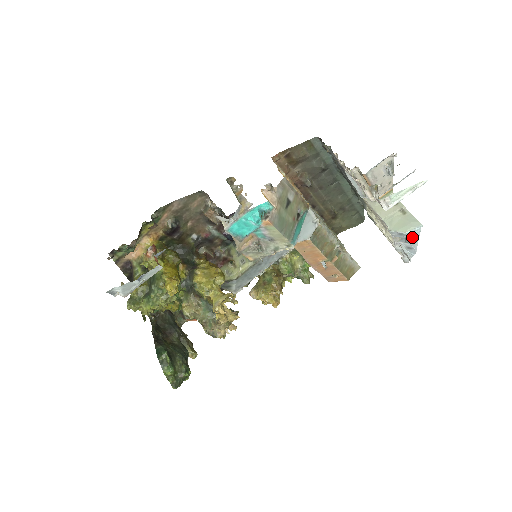
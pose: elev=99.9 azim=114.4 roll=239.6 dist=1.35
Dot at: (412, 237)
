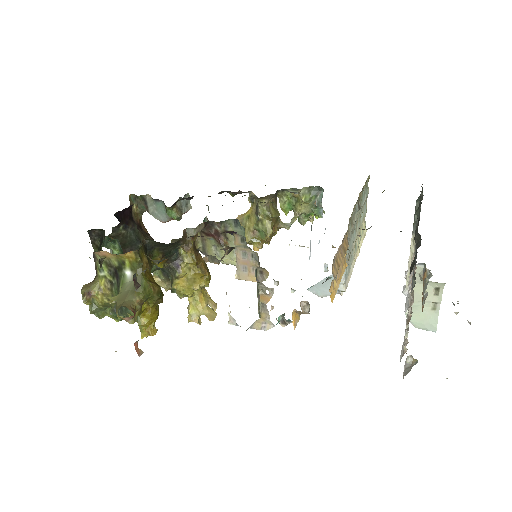
Dot at: occluded
